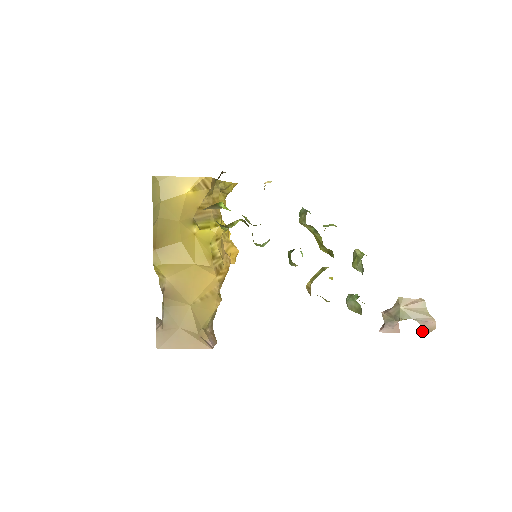
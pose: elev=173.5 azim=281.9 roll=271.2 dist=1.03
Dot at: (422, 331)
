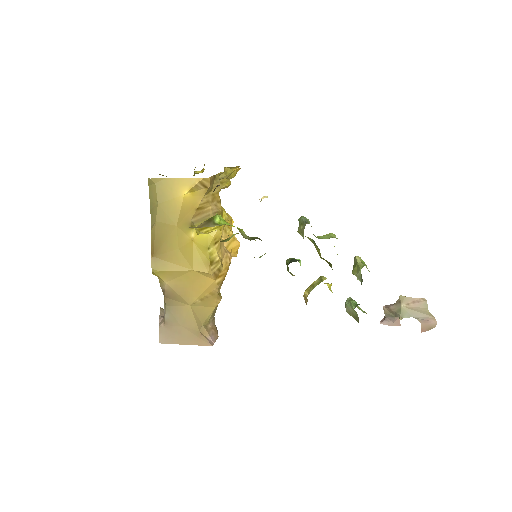
Dot at: (422, 328)
